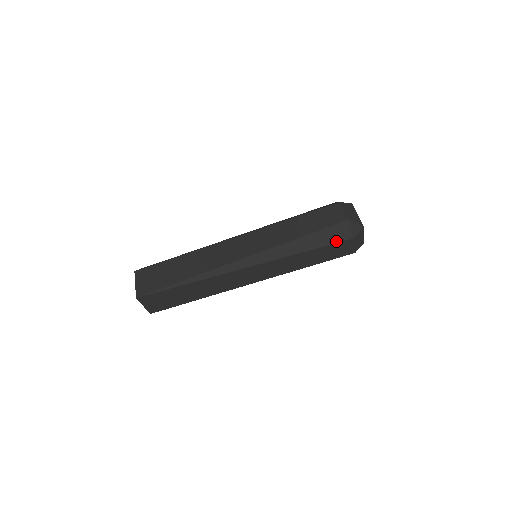
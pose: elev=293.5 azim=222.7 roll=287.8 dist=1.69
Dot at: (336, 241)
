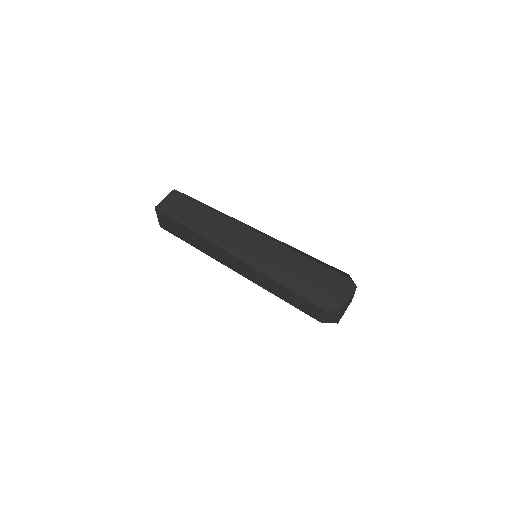
Dot at: (311, 300)
